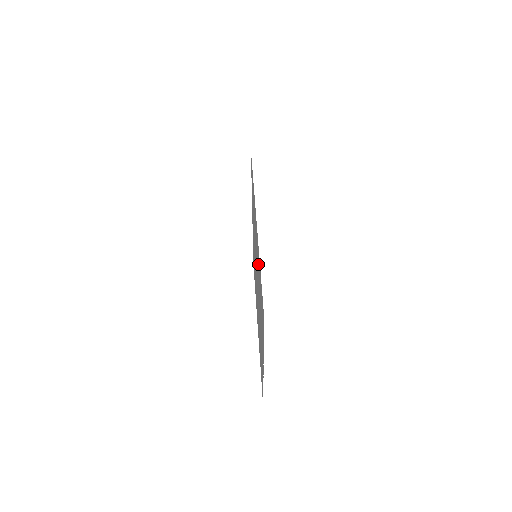
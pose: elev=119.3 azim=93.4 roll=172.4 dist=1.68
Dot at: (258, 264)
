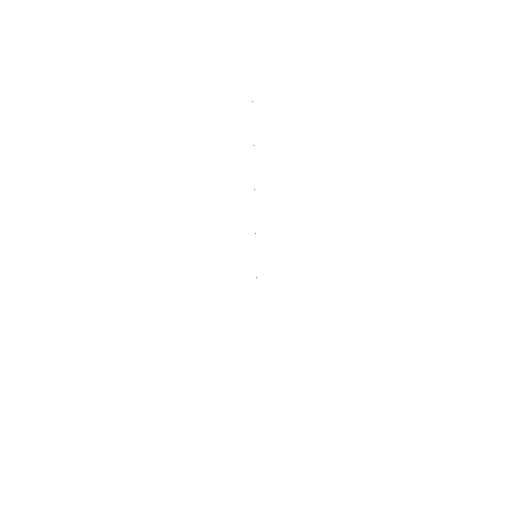
Dot at: occluded
